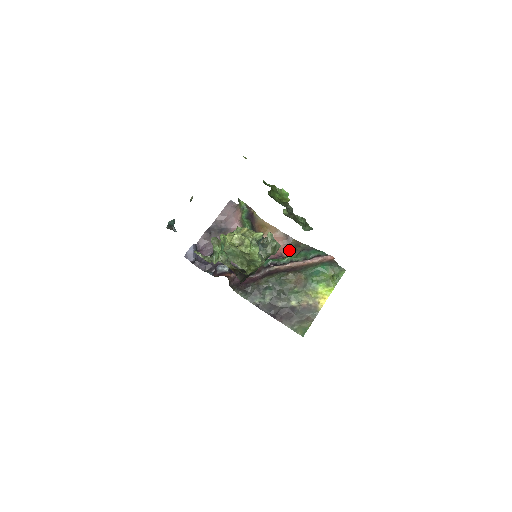
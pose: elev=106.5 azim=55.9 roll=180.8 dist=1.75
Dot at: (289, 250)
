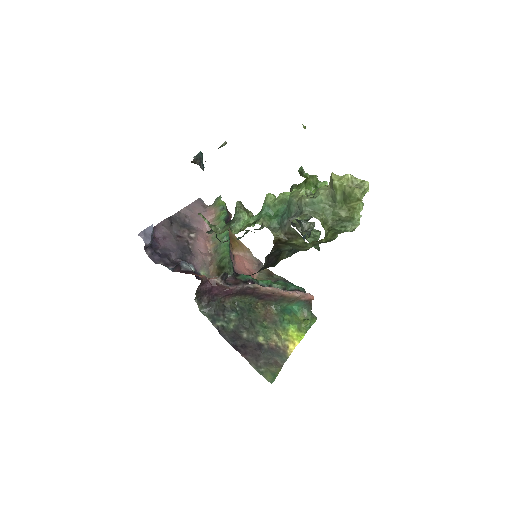
Dot at: (259, 277)
